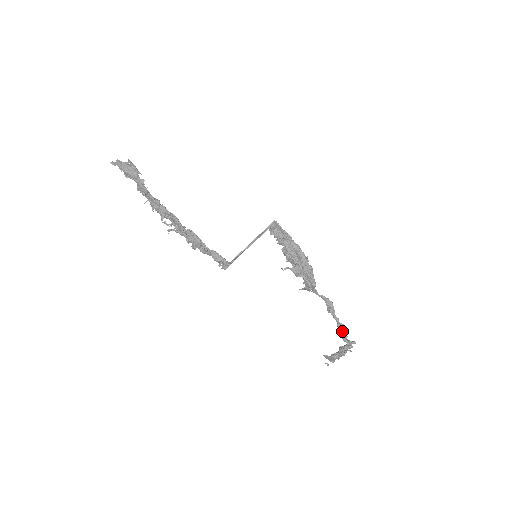
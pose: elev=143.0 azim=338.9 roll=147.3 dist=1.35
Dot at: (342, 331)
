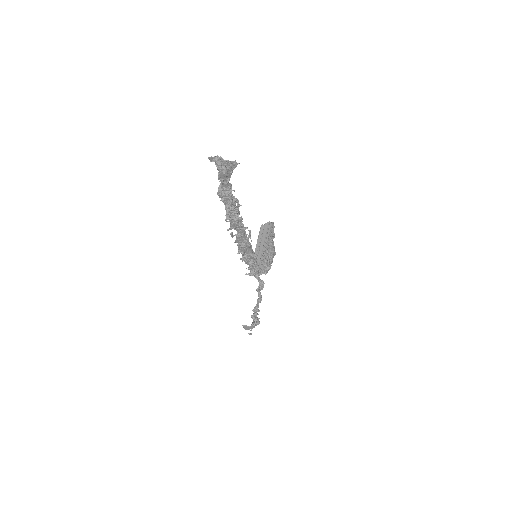
Dot at: (258, 304)
